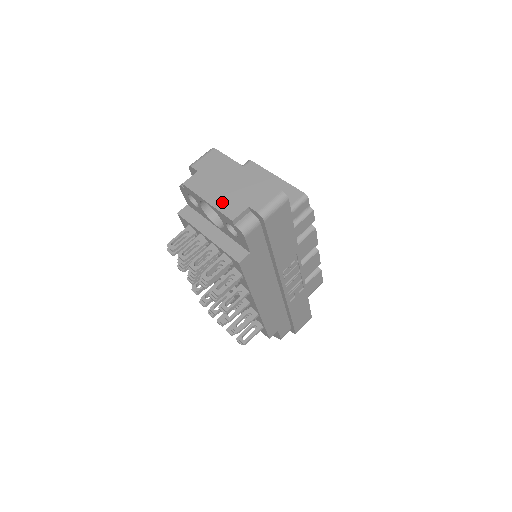
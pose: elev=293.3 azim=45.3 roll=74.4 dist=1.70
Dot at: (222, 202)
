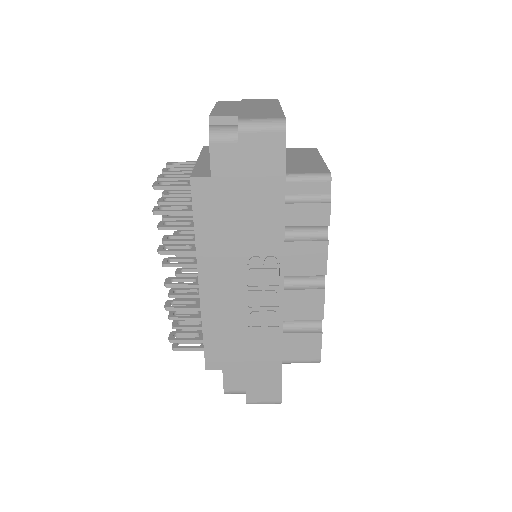
Dot at: (224, 110)
